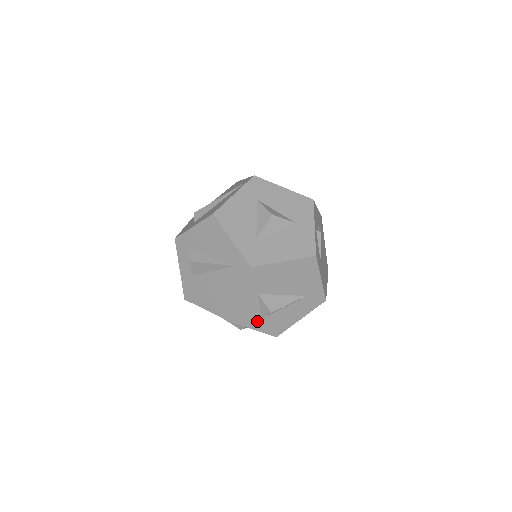
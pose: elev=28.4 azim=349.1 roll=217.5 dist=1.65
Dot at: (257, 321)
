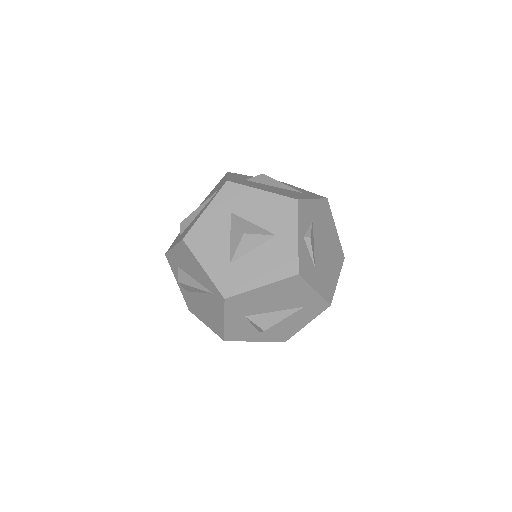
Dot at: (256, 335)
